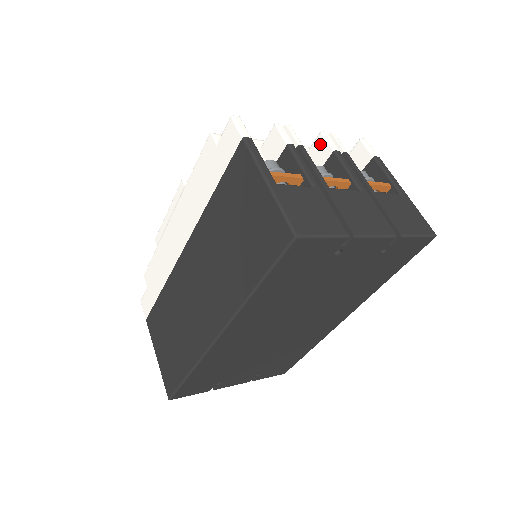
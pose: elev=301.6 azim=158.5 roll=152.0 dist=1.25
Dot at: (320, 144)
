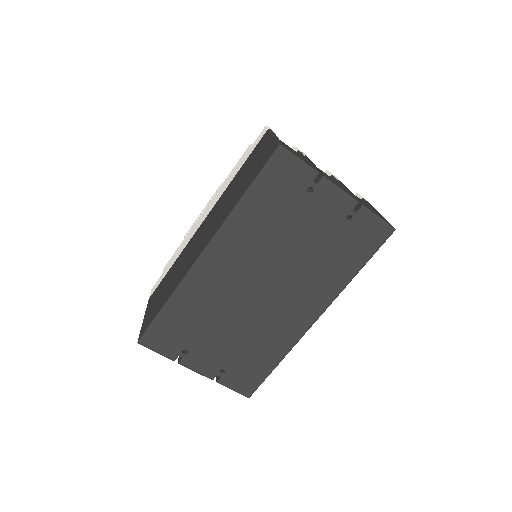
Dot at: occluded
